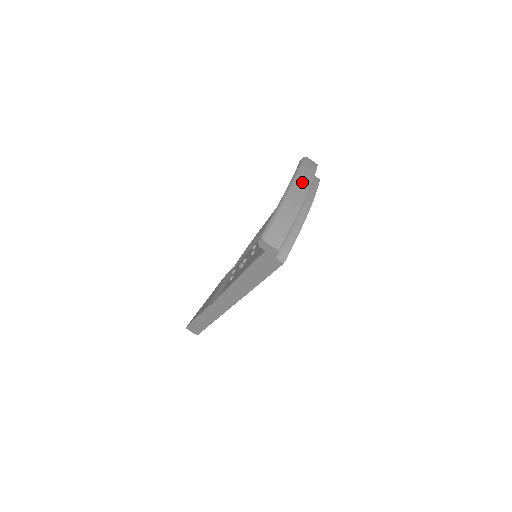
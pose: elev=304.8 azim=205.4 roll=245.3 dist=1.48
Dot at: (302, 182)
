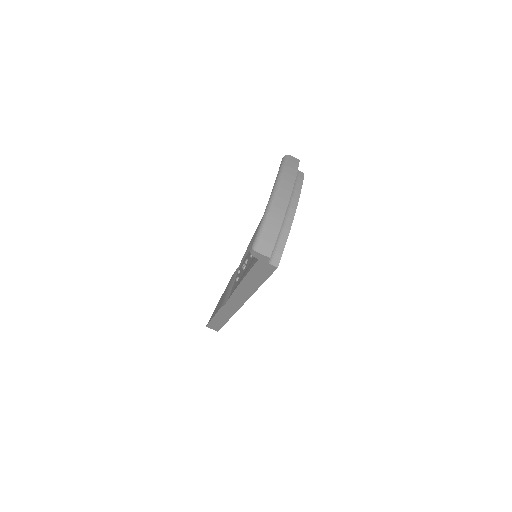
Dot at: (285, 184)
